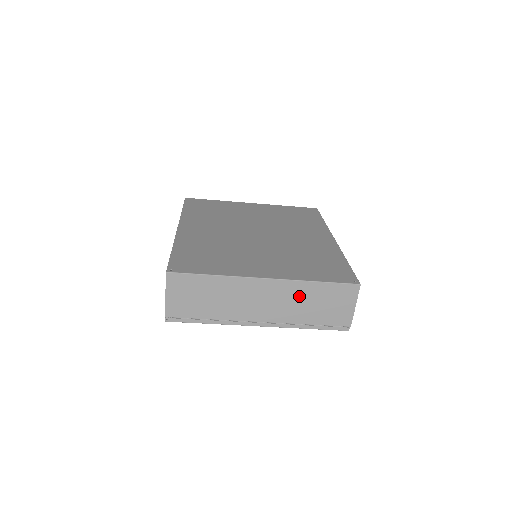
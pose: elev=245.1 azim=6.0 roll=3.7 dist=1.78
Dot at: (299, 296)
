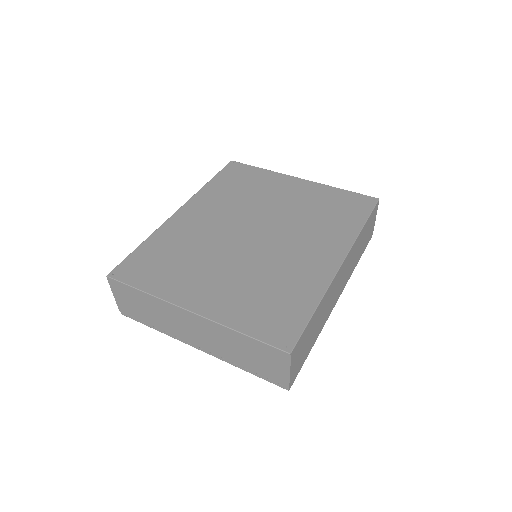
Dot at: (227, 339)
